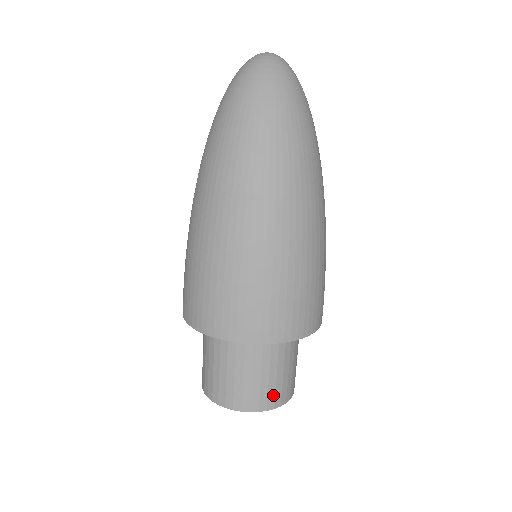
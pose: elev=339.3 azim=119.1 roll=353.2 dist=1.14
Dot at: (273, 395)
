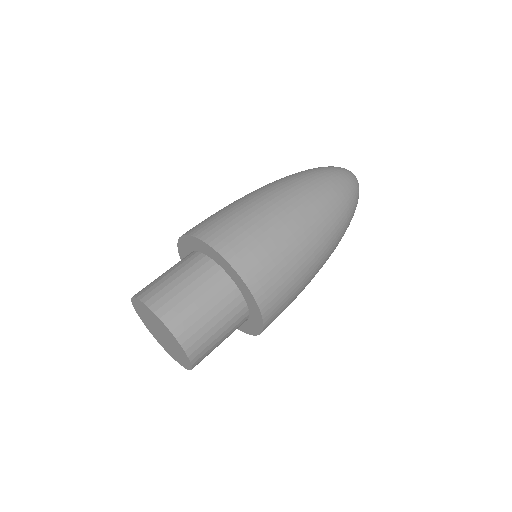
Dot at: (171, 307)
